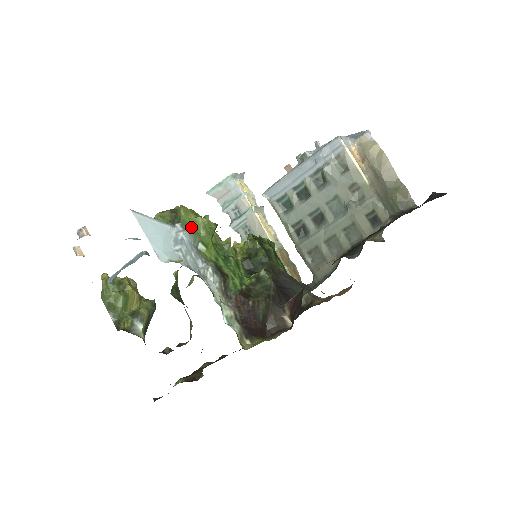
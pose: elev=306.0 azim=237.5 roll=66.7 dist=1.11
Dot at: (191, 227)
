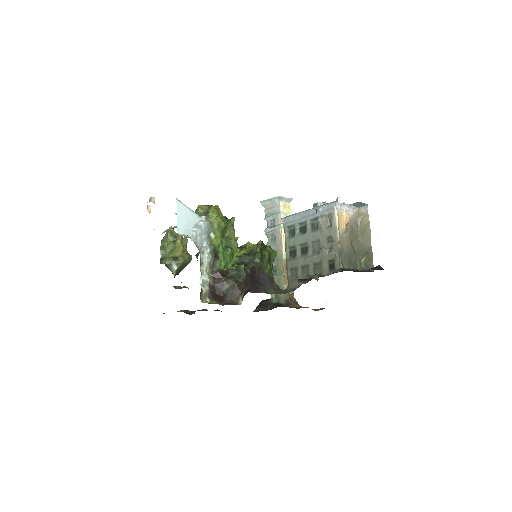
Dot at: (211, 221)
